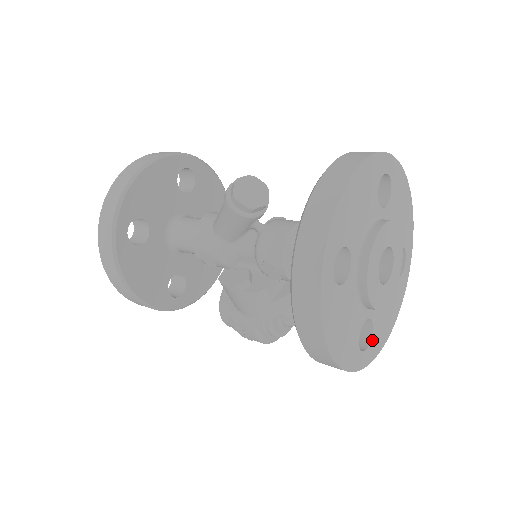
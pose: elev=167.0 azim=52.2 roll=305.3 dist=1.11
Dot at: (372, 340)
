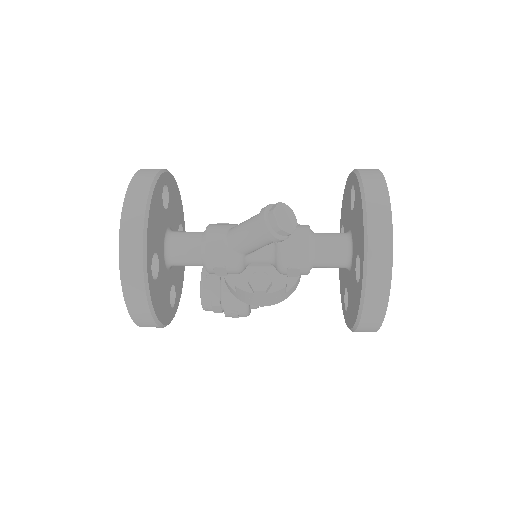
Dot at: occluded
